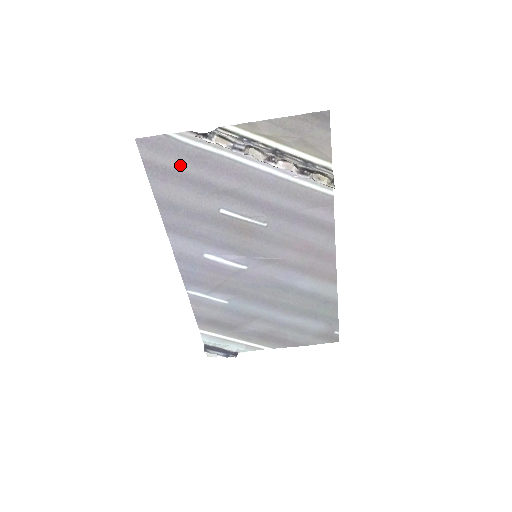
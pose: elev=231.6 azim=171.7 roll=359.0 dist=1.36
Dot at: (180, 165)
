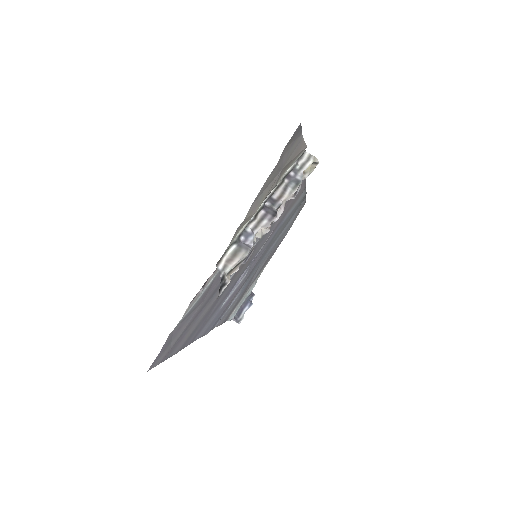
Dot at: (191, 319)
